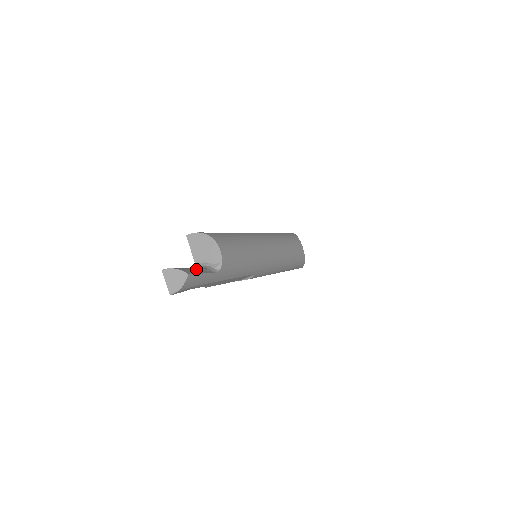
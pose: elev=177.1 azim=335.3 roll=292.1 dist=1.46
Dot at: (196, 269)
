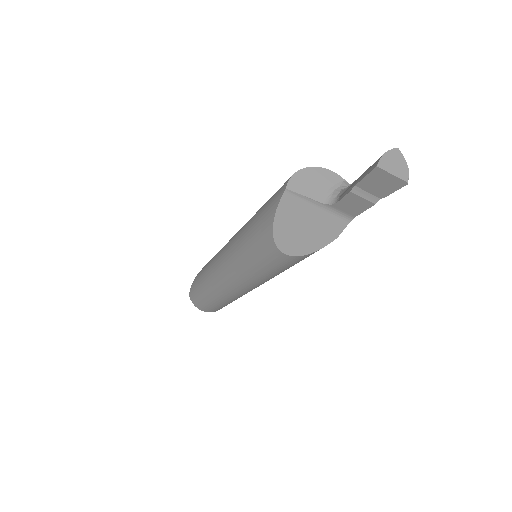
Dot at: occluded
